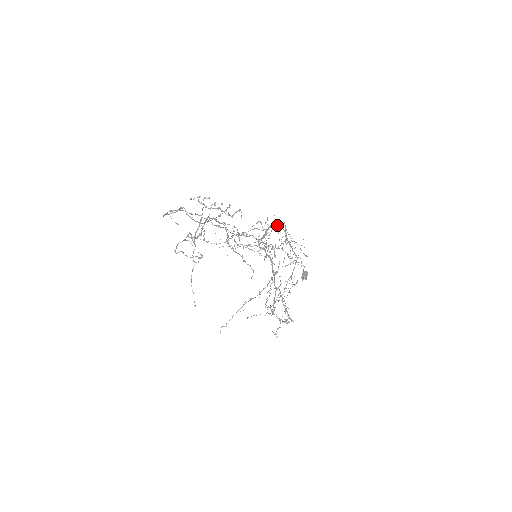
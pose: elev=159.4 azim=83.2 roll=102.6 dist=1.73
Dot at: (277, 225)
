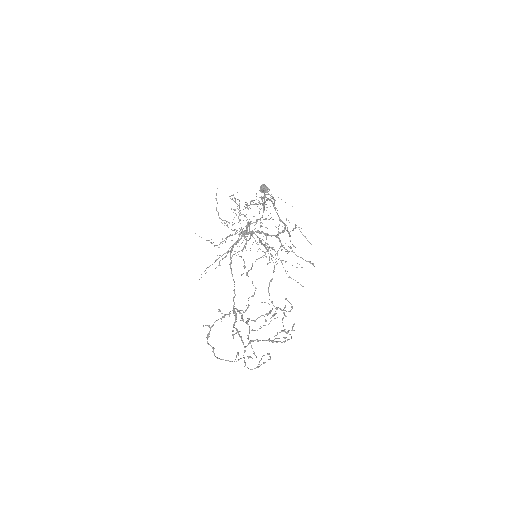
Dot at: occluded
